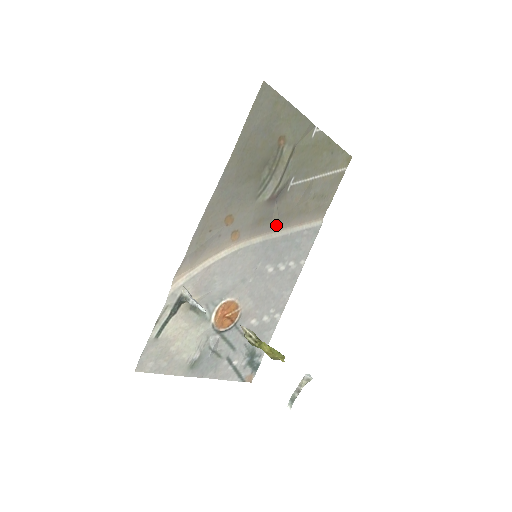
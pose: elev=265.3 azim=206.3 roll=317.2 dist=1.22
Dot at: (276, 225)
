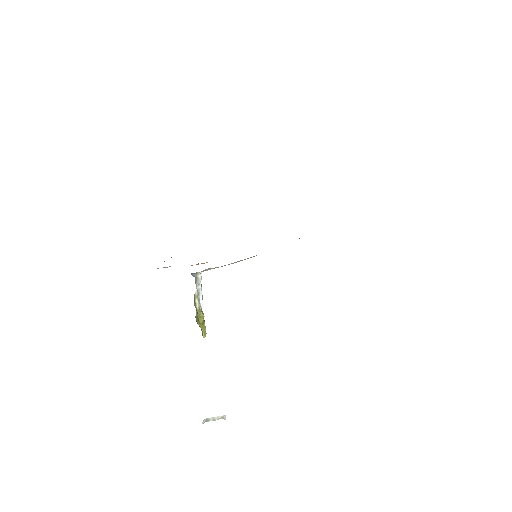
Dot at: occluded
